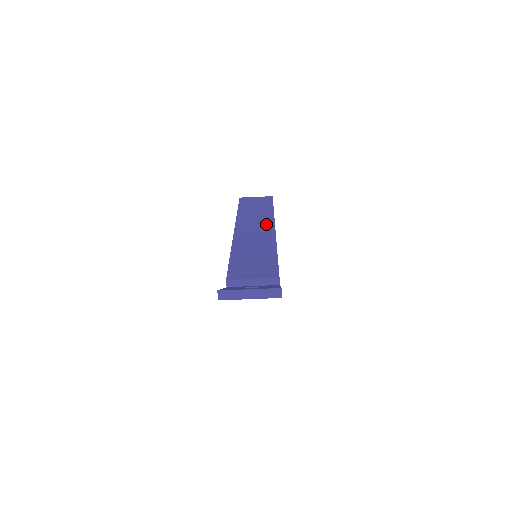
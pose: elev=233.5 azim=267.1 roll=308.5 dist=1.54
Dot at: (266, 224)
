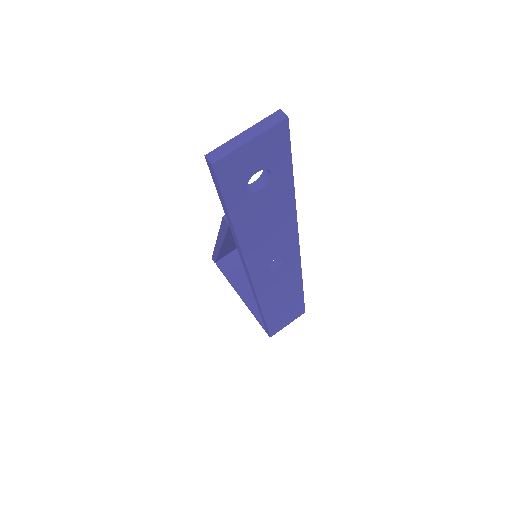
Dot at: occluded
